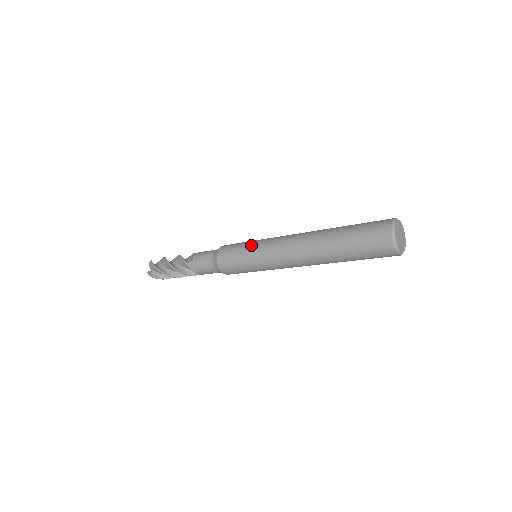
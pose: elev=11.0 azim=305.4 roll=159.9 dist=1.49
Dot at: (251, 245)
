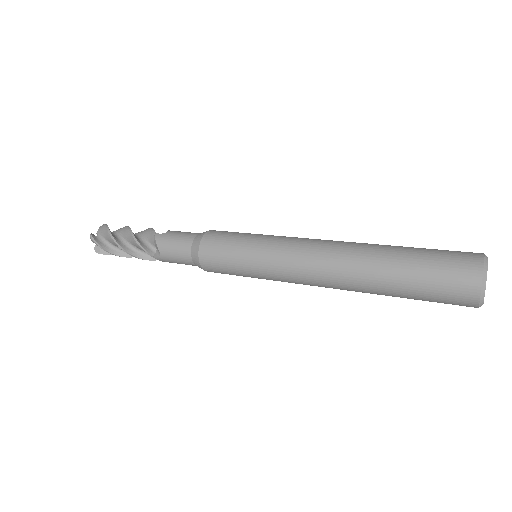
Dot at: (250, 260)
